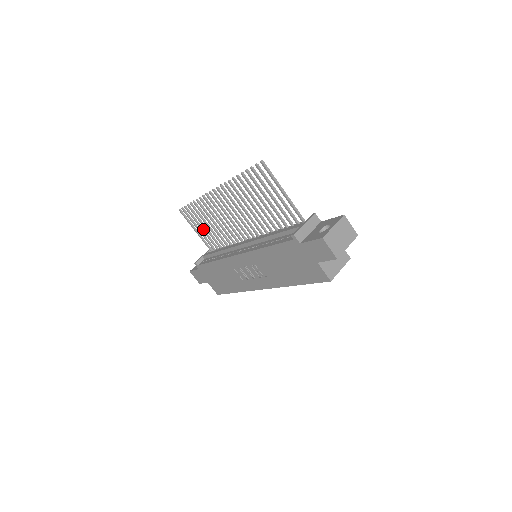
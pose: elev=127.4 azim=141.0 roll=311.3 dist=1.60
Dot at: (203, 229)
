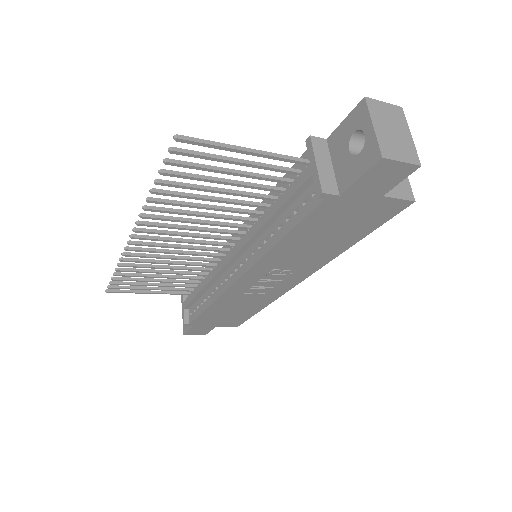
Dot at: (156, 284)
